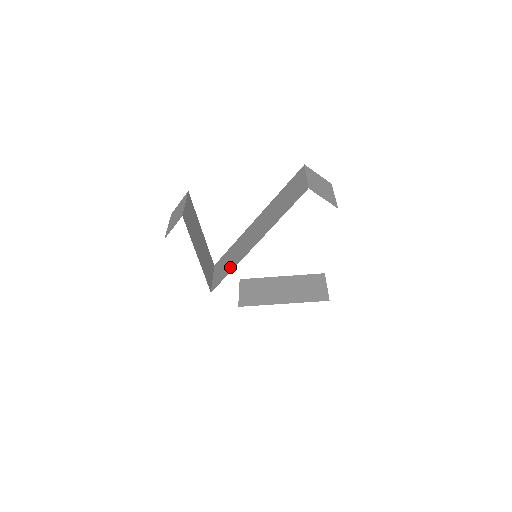
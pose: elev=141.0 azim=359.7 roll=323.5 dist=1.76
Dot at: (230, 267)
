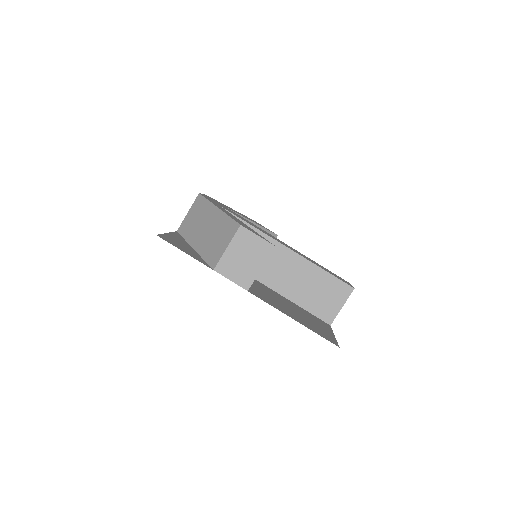
Dot at: occluded
